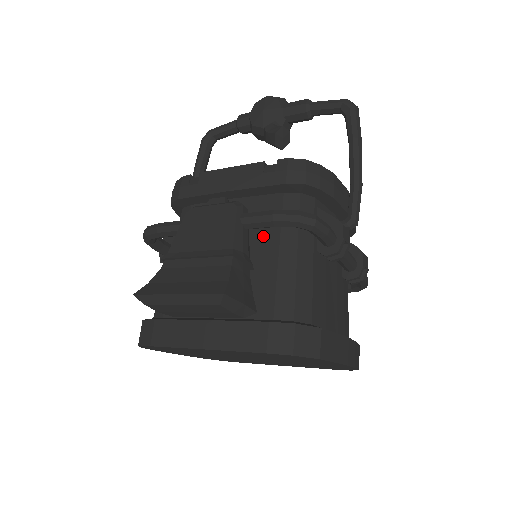
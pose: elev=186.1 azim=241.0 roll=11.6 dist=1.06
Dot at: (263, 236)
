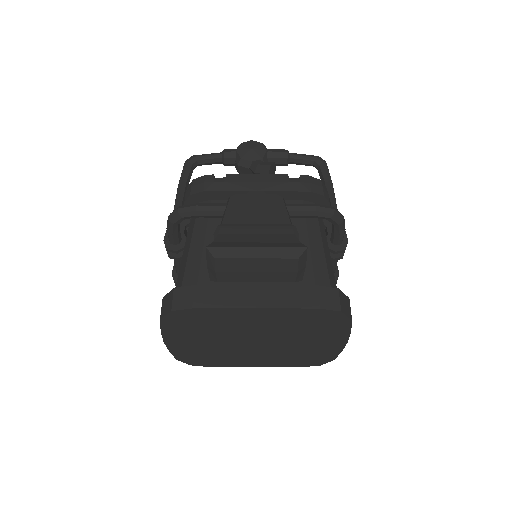
Dot at: occluded
